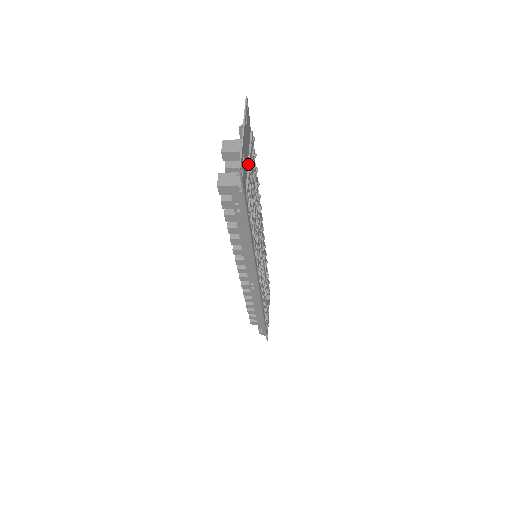
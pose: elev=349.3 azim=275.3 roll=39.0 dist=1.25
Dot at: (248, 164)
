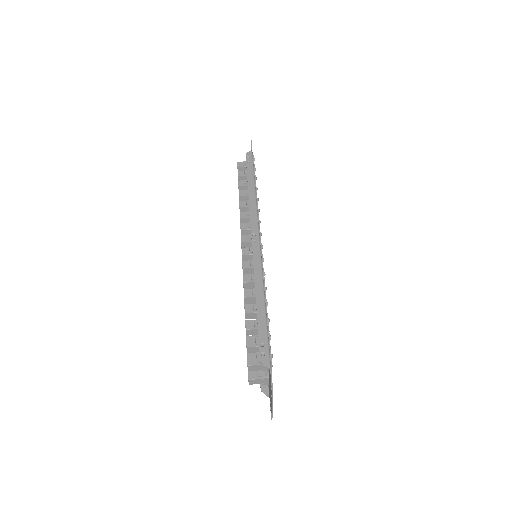
Dot at: occluded
